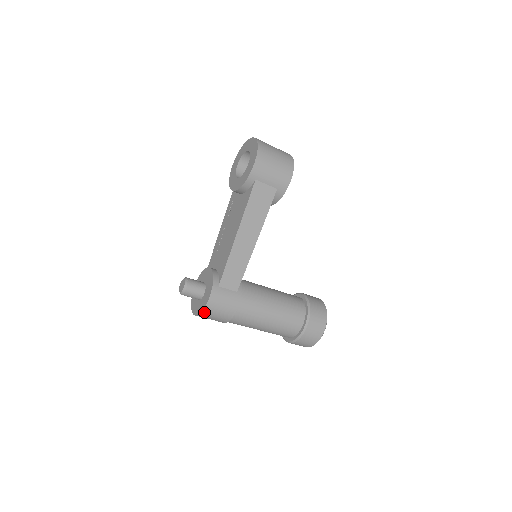
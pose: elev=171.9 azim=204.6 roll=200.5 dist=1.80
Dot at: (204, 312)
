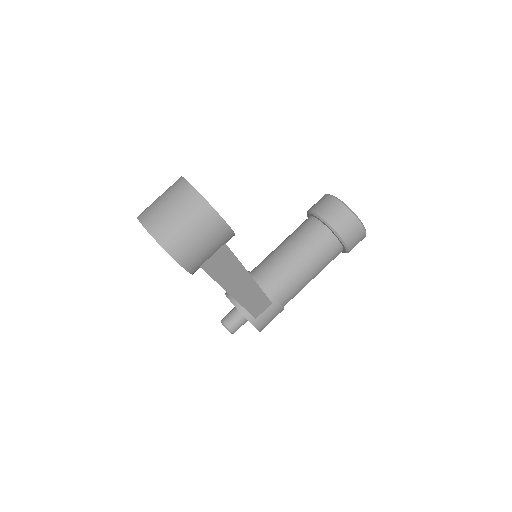
Dot at: occluded
